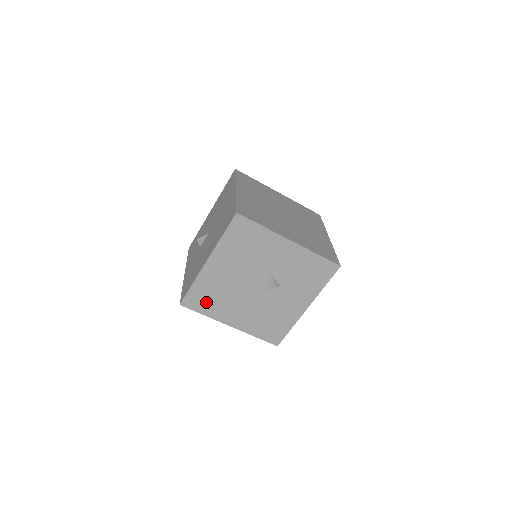
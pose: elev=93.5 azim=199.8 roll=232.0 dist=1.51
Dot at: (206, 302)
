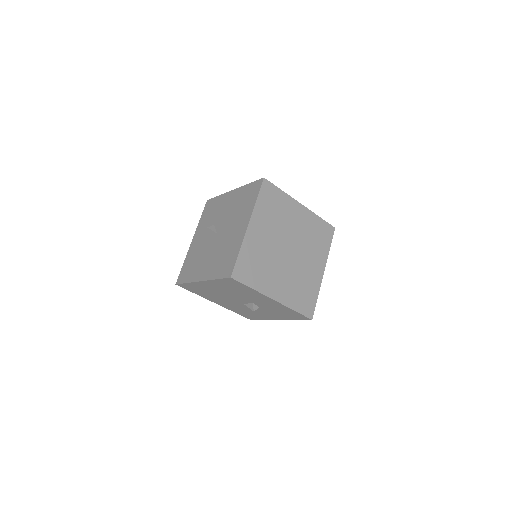
Dot at: (197, 291)
